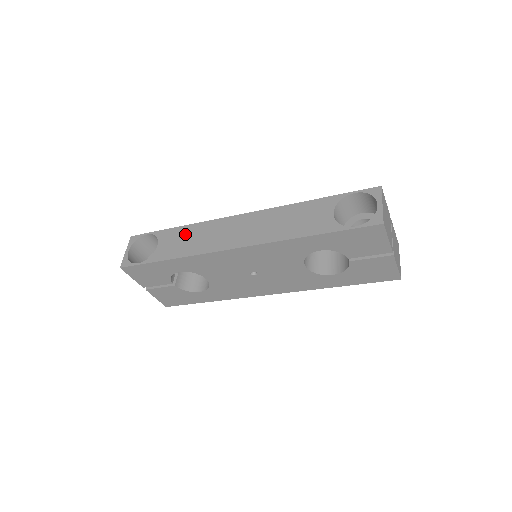
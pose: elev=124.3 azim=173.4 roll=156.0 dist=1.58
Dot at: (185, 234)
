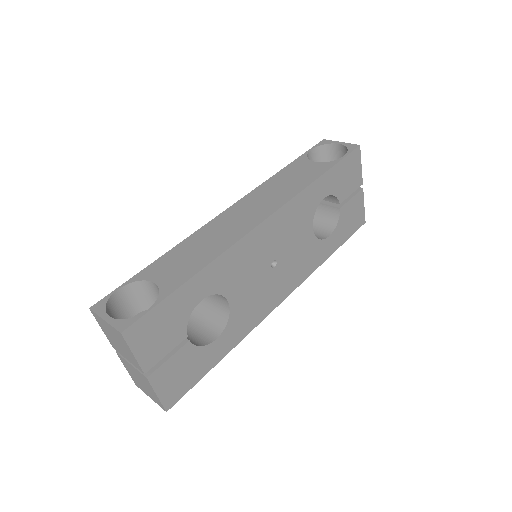
Dot at: (181, 253)
